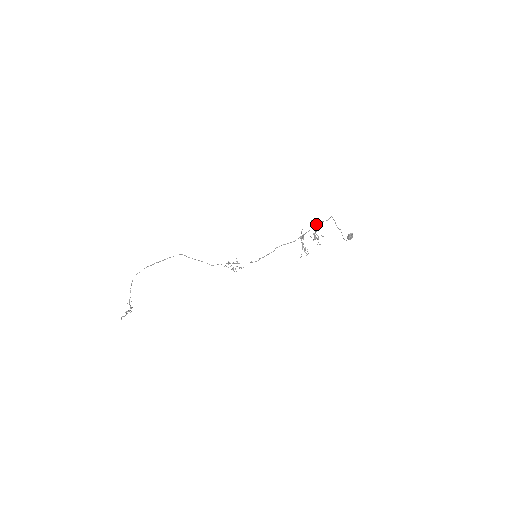
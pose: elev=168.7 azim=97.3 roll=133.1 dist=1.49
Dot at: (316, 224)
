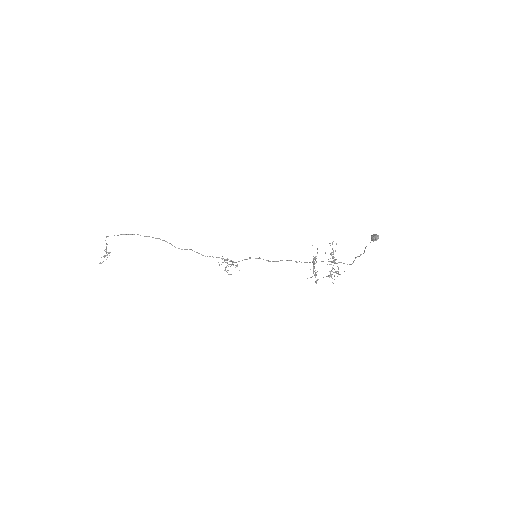
Dot at: (335, 271)
